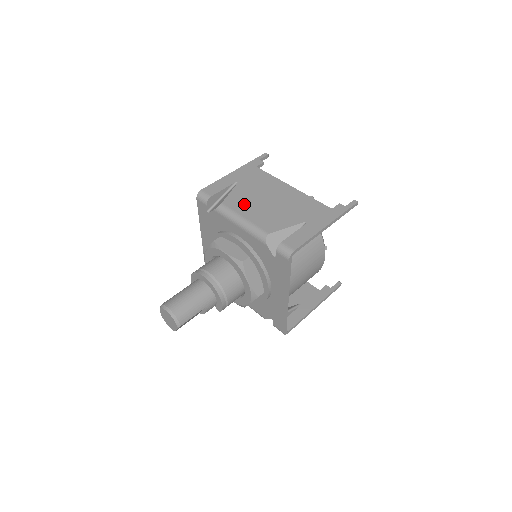
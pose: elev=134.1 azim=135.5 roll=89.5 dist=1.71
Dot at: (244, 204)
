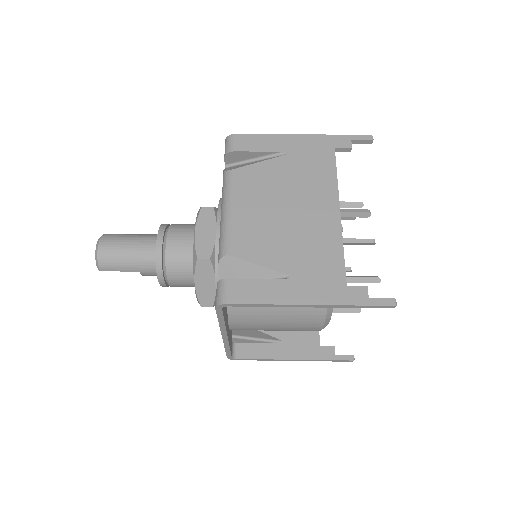
Dot at: (254, 190)
